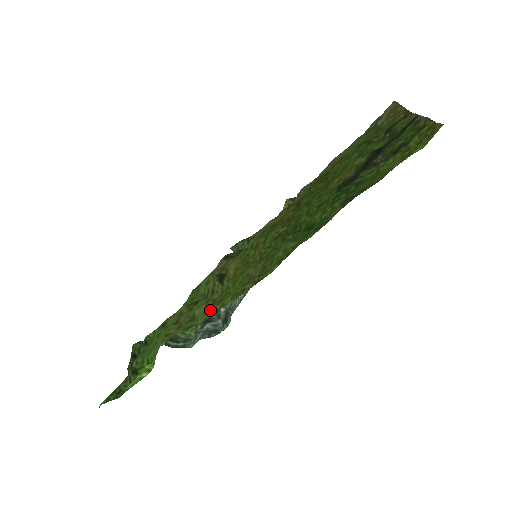
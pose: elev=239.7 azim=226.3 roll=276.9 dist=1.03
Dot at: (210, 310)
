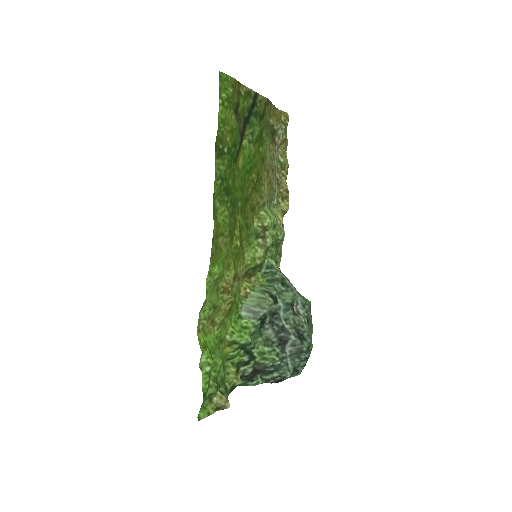
Dot at: (211, 287)
